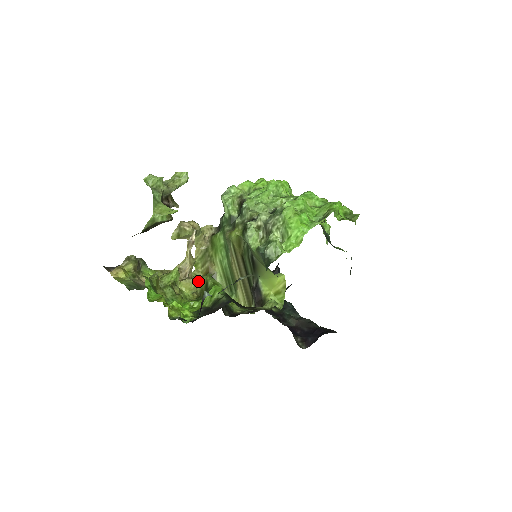
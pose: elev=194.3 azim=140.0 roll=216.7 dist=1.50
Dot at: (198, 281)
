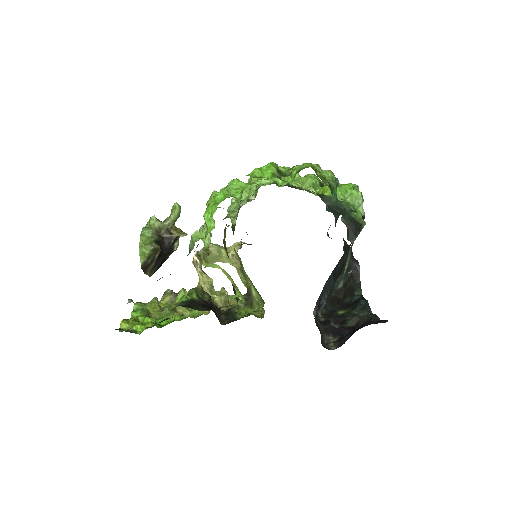
Dot at: occluded
